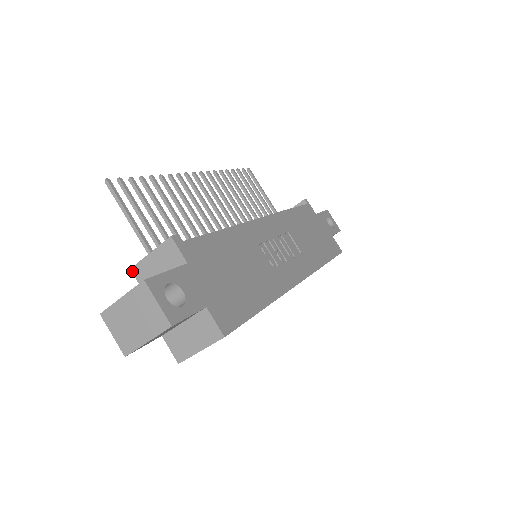
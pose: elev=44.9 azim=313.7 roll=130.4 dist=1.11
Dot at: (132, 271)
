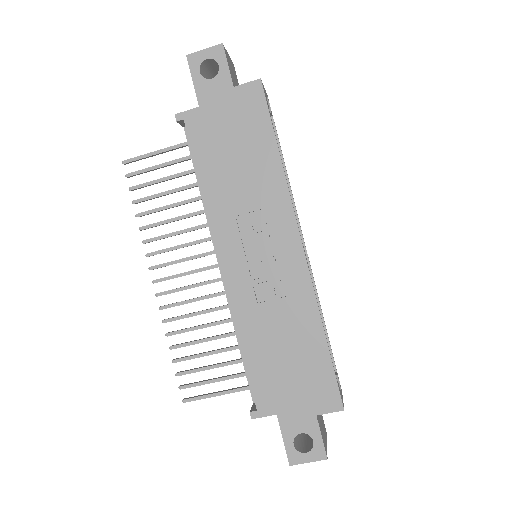
Dot at: occluded
